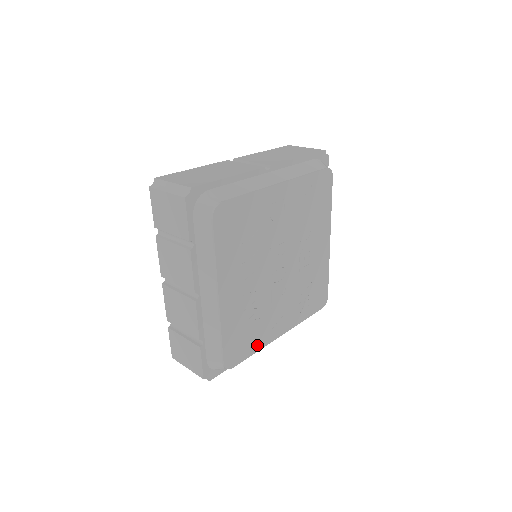
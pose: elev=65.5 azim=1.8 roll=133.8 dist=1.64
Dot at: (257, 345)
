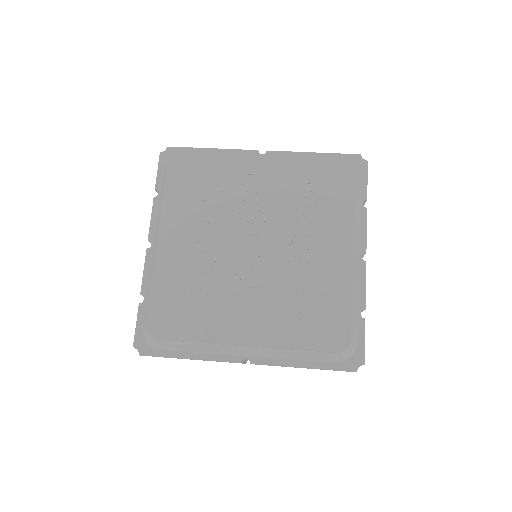
Dot at: (200, 333)
